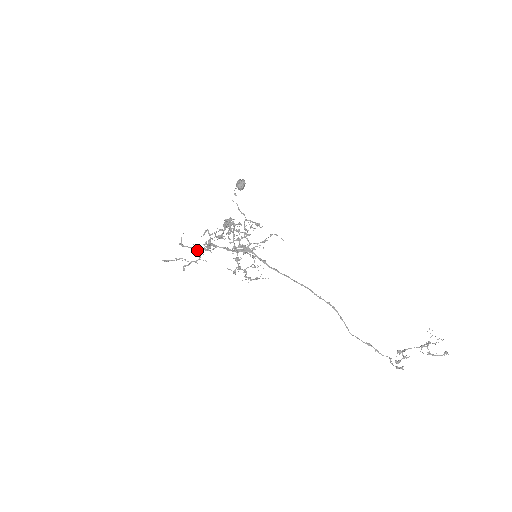
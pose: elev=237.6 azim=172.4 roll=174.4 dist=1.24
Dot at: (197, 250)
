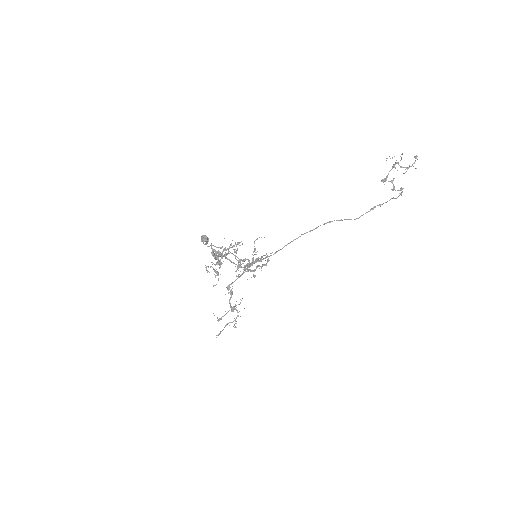
Dot at: (231, 311)
